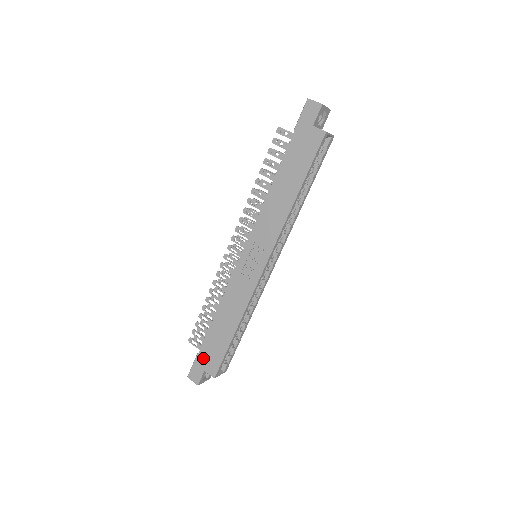
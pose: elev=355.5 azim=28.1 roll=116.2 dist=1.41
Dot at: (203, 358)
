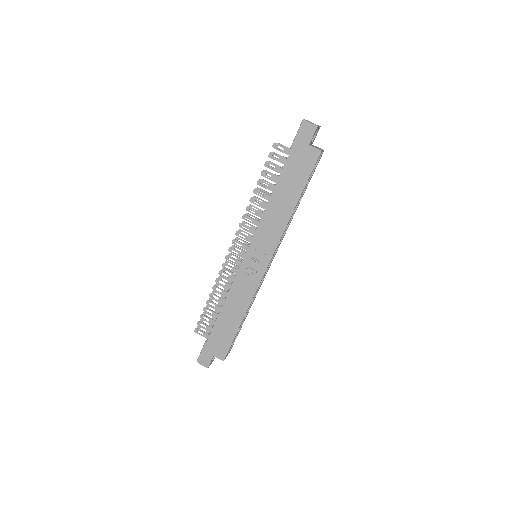
Dot at: (211, 346)
